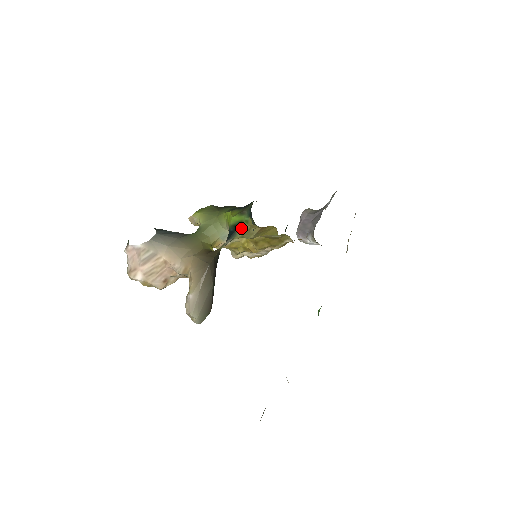
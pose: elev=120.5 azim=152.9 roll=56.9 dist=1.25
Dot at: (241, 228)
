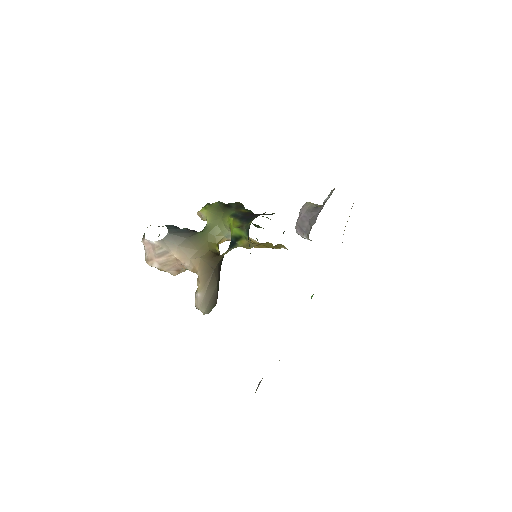
Dot at: (241, 241)
